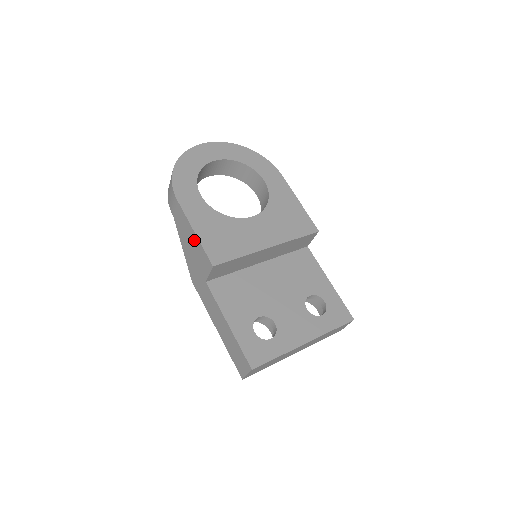
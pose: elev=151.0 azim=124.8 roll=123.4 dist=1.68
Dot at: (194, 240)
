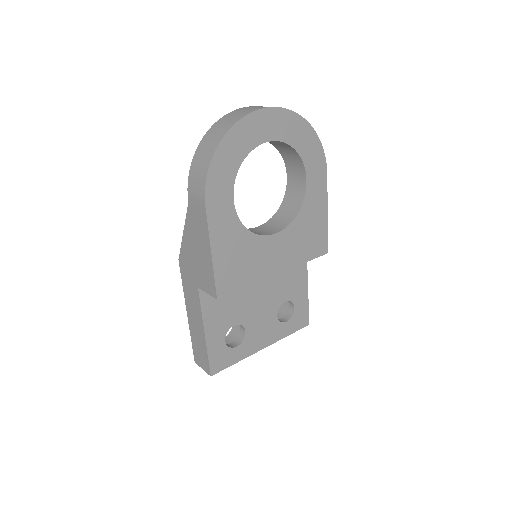
Dot at: (206, 257)
